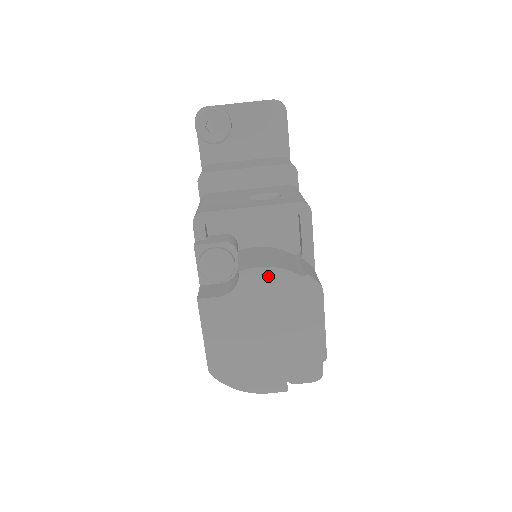
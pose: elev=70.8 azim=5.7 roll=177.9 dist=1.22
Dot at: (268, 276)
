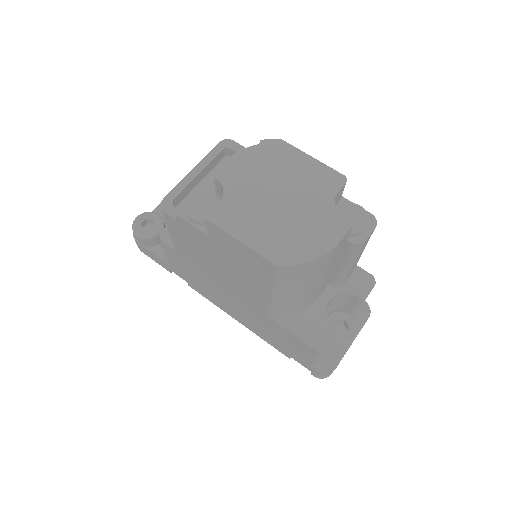
Dot at: (237, 162)
